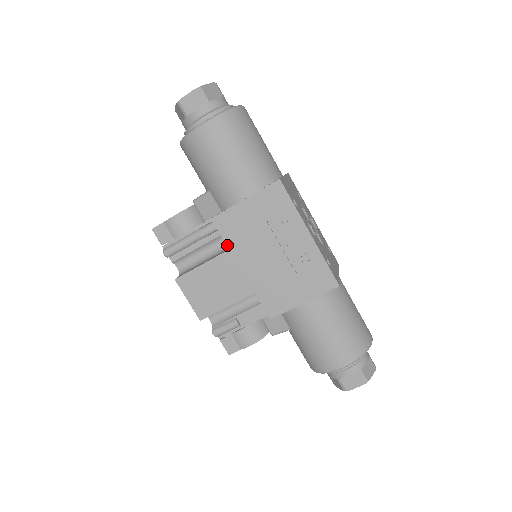
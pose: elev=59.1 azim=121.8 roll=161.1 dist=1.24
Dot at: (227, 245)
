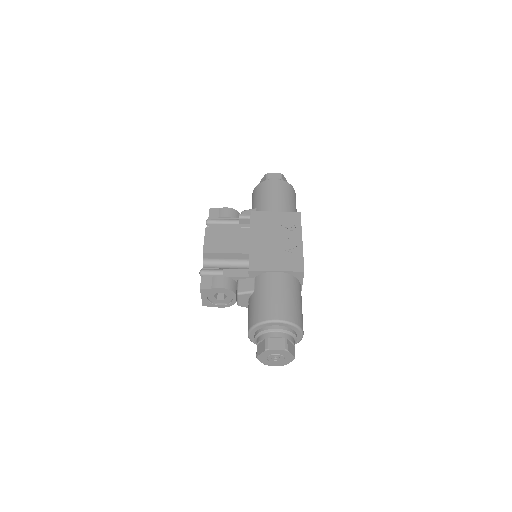
Dot at: (251, 225)
